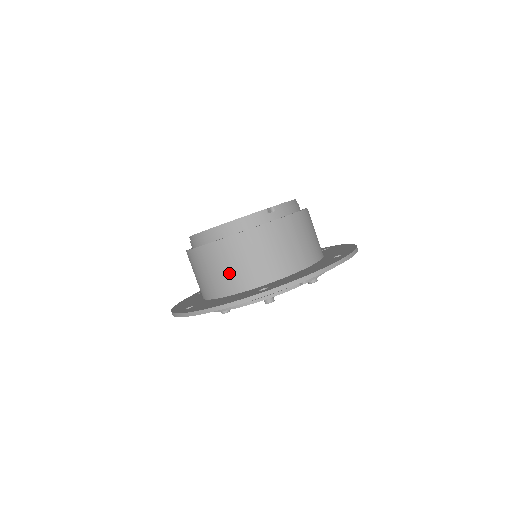
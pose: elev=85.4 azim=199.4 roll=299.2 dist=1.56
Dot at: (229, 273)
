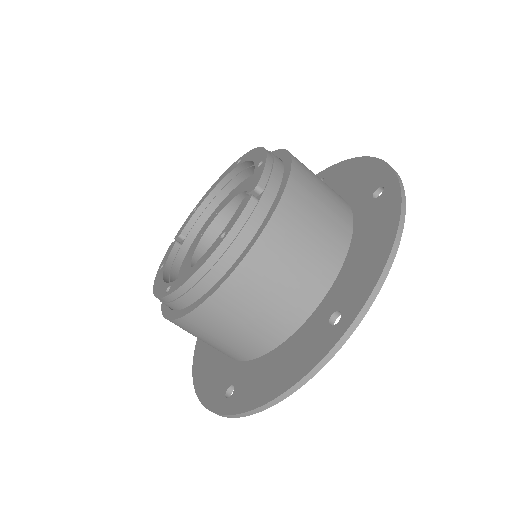
Dot at: (261, 321)
